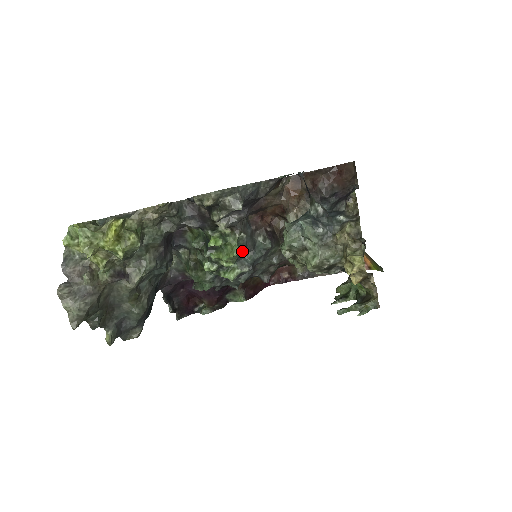
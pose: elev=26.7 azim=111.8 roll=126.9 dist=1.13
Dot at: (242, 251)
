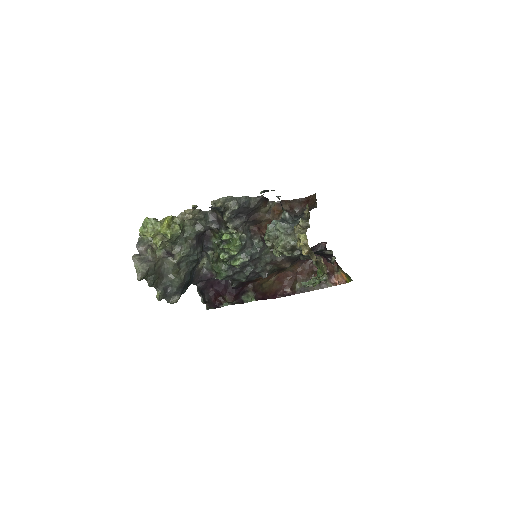
Dot at: (243, 245)
